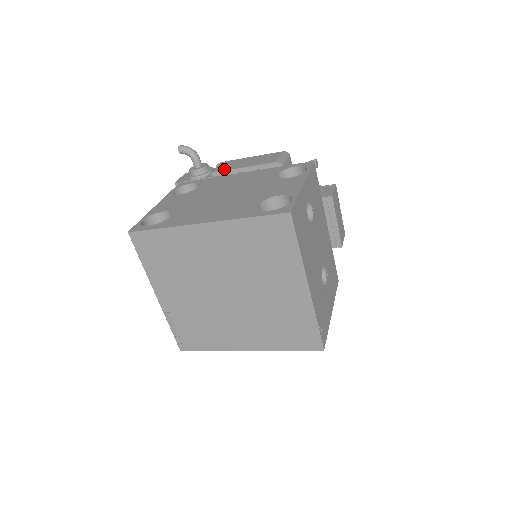
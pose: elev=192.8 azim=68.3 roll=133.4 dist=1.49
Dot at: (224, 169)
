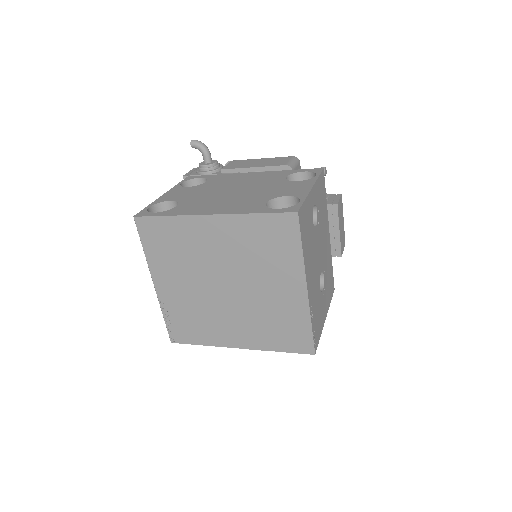
Dot at: (234, 167)
